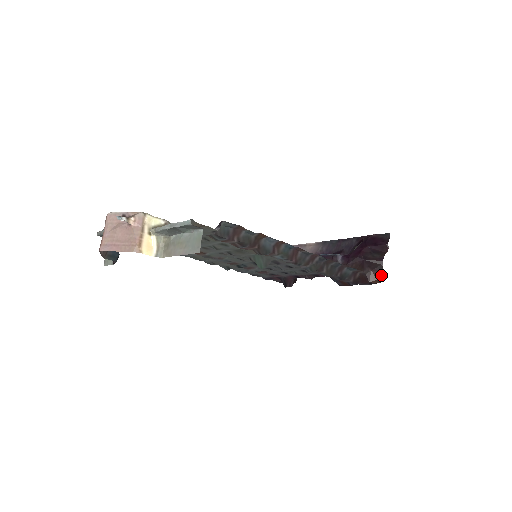
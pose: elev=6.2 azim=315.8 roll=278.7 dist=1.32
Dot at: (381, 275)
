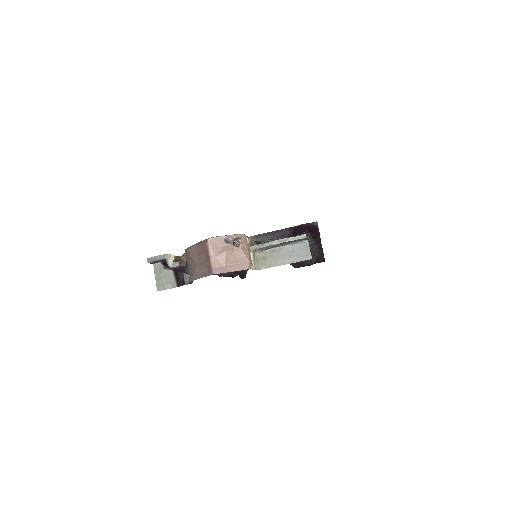
Dot at: (323, 254)
